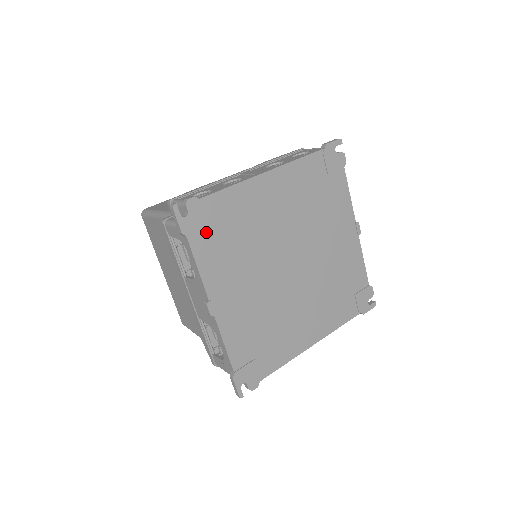
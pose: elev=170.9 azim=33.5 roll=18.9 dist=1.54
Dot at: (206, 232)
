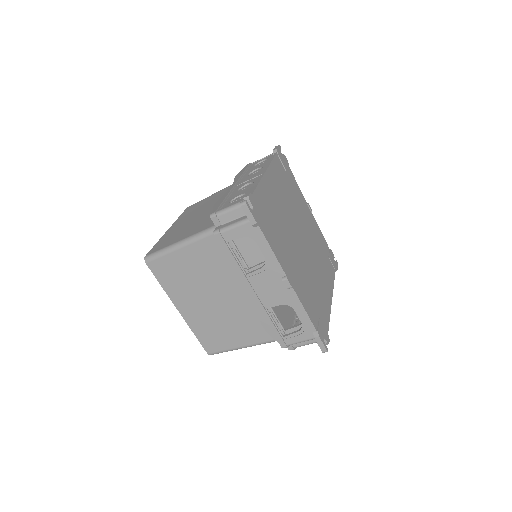
Dot at: (264, 221)
